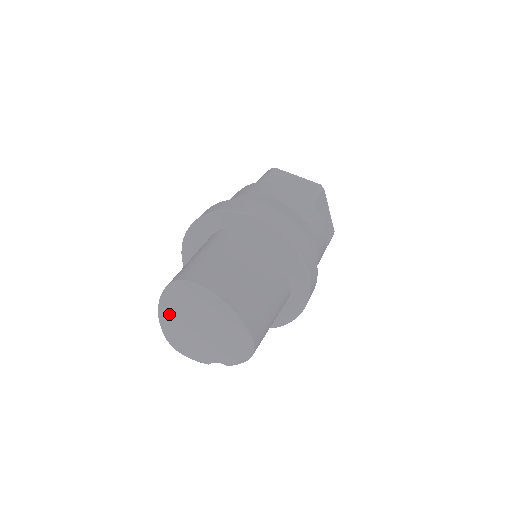
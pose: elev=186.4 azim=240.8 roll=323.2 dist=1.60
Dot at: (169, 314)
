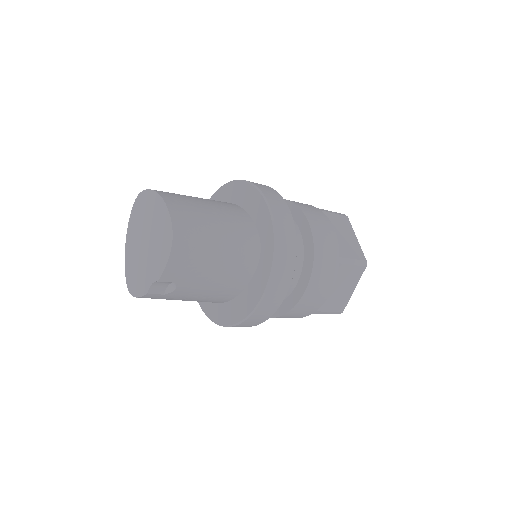
Dot at: (130, 246)
